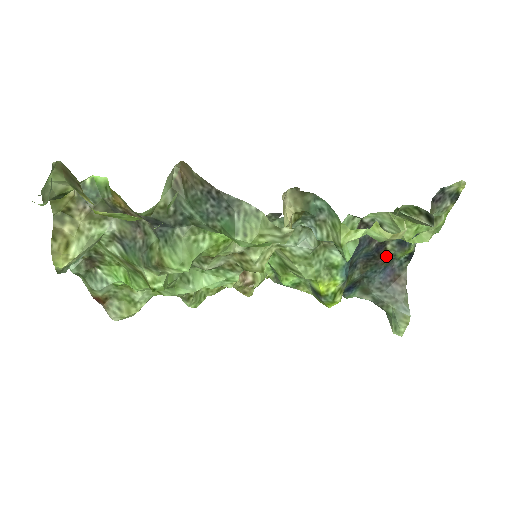
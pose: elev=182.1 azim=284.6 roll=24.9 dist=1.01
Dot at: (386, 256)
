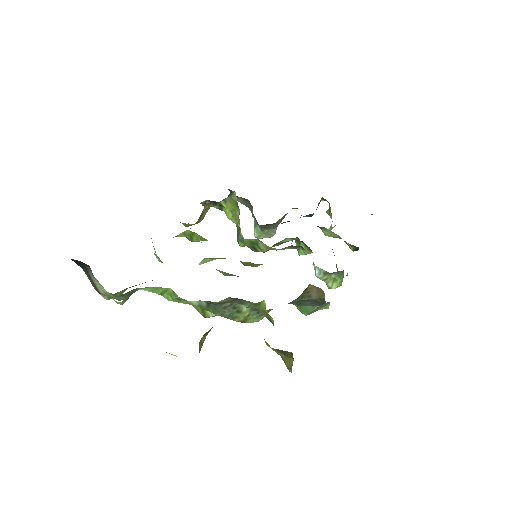
Dot at: occluded
